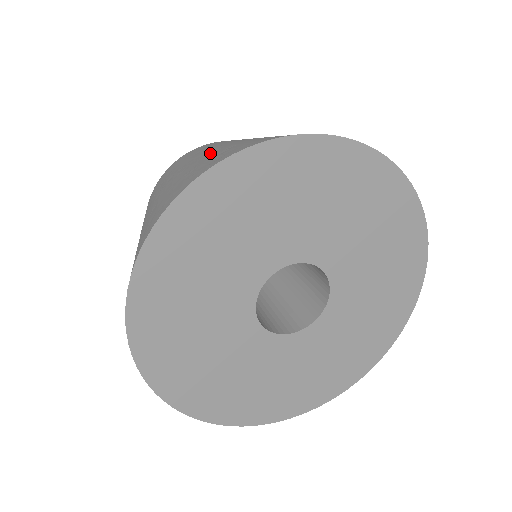
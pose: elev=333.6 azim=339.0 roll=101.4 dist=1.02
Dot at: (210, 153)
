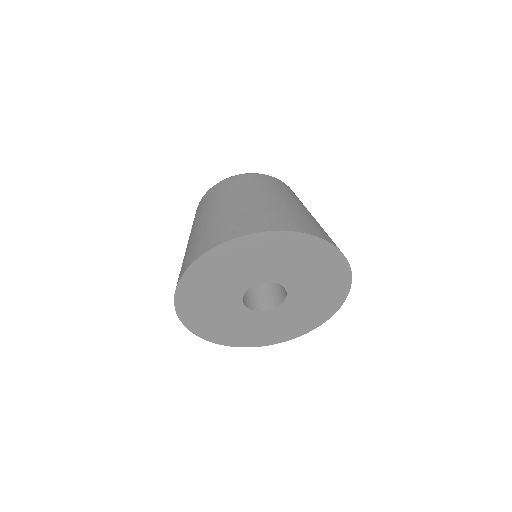
Dot at: (288, 208)
